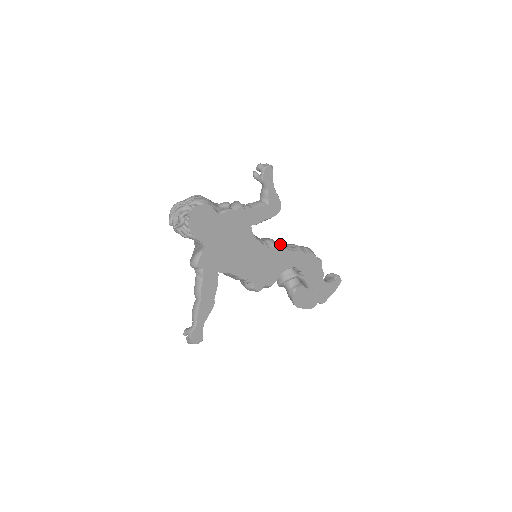
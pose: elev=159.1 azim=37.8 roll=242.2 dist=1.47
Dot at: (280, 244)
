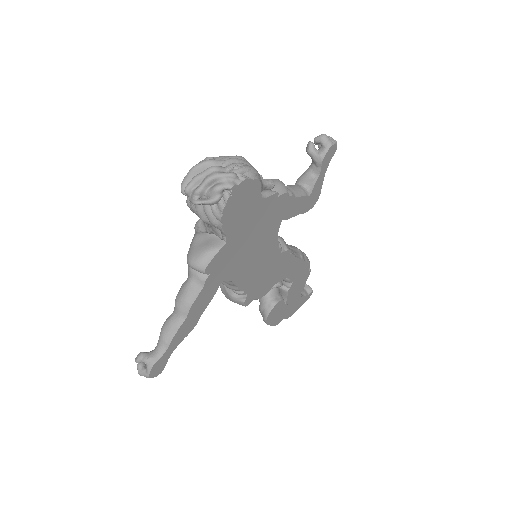
Dot at: occluded
